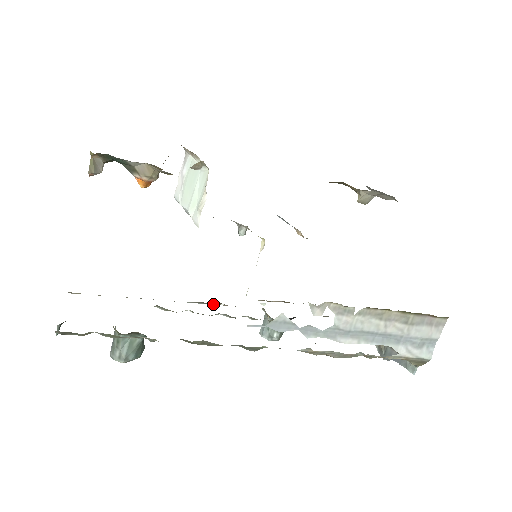
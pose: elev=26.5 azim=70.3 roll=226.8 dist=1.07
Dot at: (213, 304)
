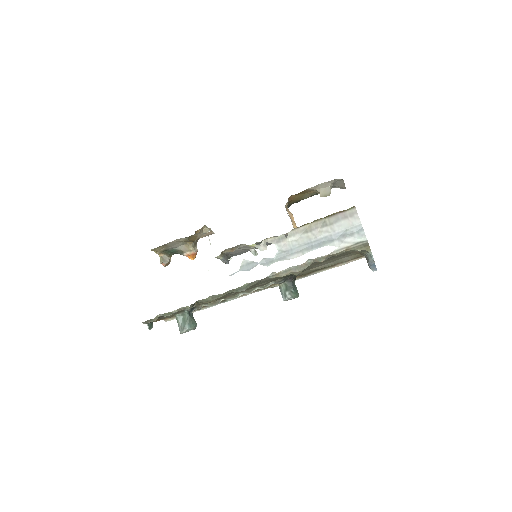
Dot at: (243, 295)
